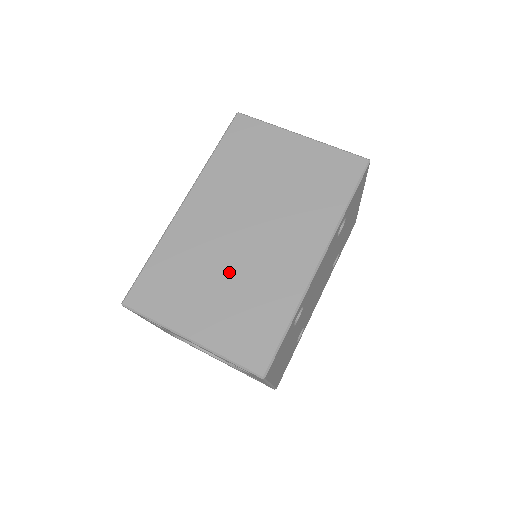
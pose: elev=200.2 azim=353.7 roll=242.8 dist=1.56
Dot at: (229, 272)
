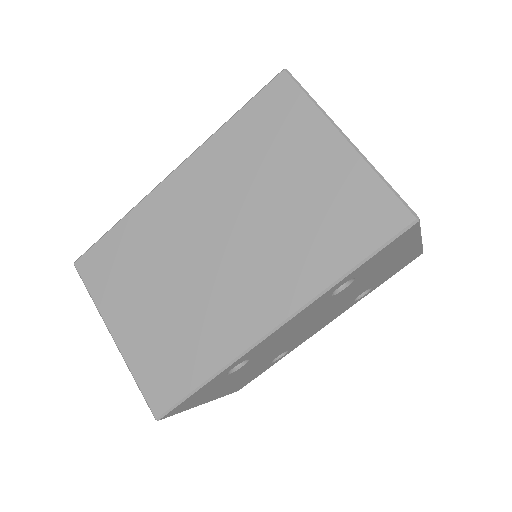
Dot at: (177, 285)
